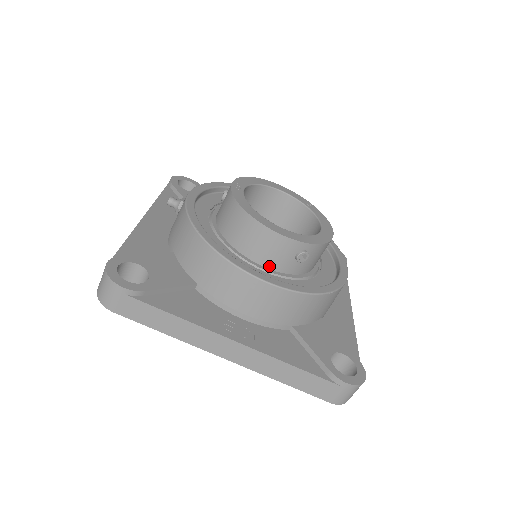
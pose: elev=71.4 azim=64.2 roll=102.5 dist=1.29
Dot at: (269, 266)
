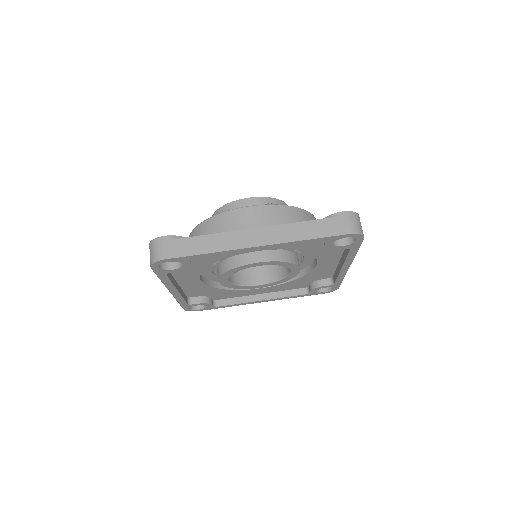
Dot at: occluded
